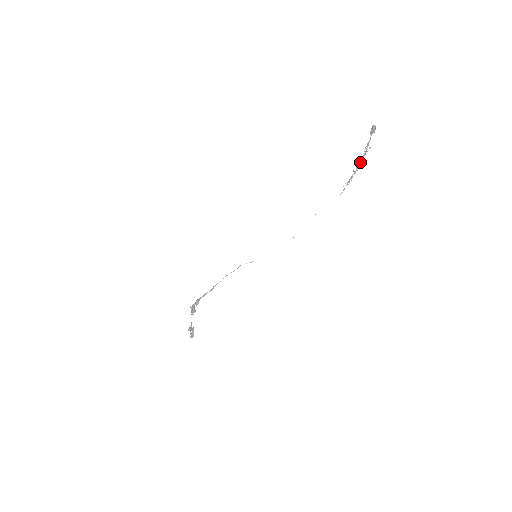
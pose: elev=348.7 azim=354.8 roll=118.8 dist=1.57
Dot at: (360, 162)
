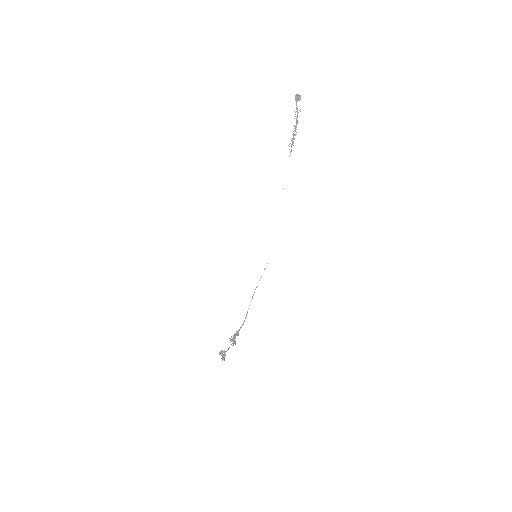
Dot at: (296, 124)
